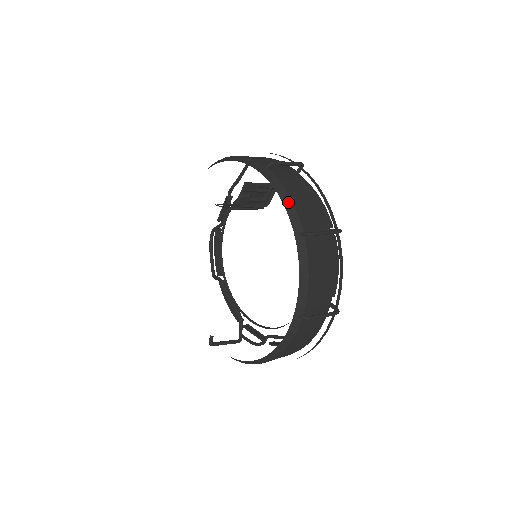
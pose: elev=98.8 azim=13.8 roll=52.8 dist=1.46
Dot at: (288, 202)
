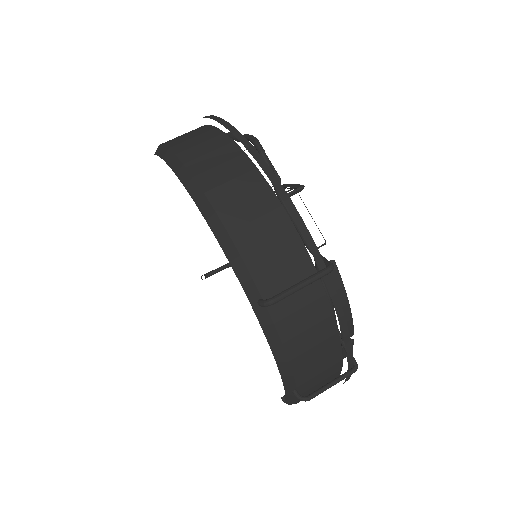
Dot at: (283, 362)
